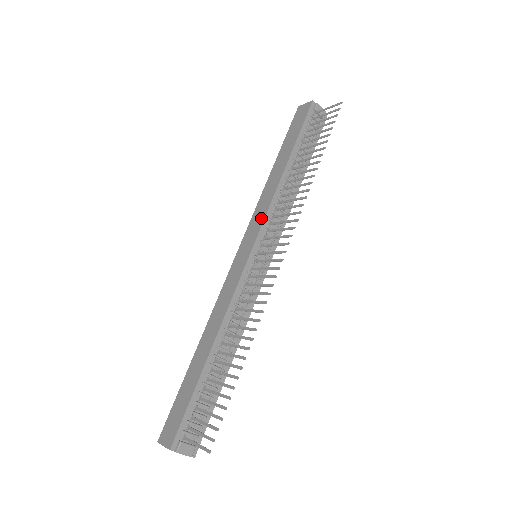
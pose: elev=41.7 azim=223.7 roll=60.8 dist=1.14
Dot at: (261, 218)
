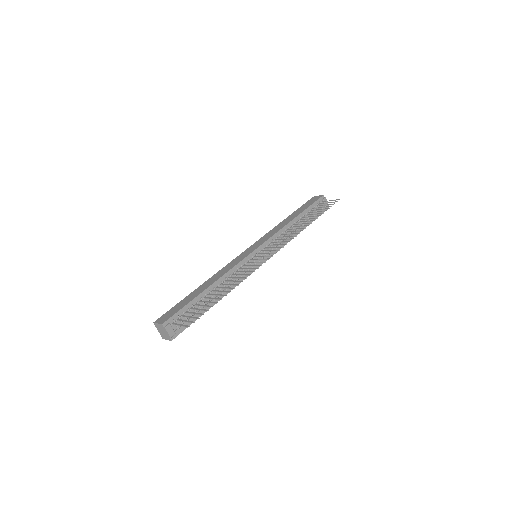
Dot at: (268, 237)
